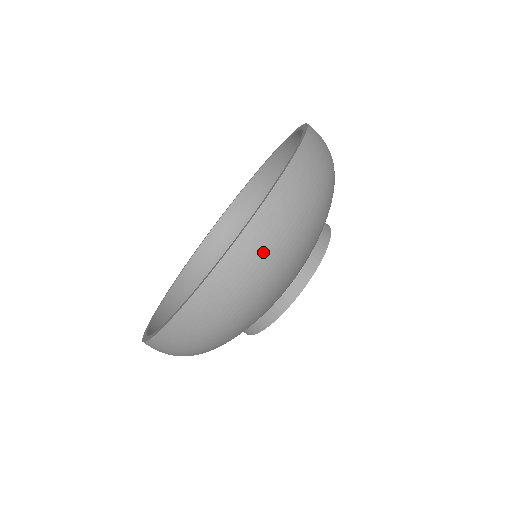
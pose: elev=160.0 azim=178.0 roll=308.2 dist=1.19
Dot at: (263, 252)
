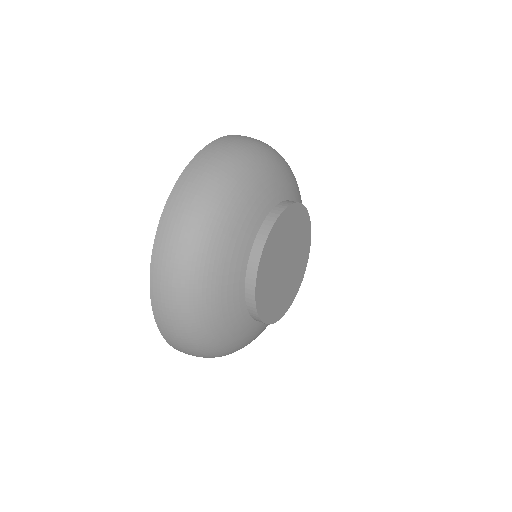
Dot at: (170, 308)
